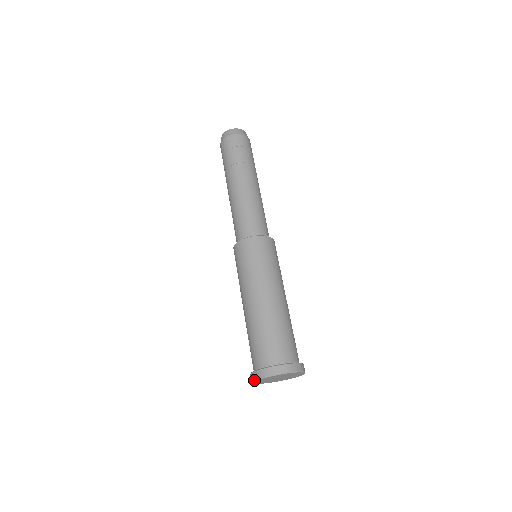
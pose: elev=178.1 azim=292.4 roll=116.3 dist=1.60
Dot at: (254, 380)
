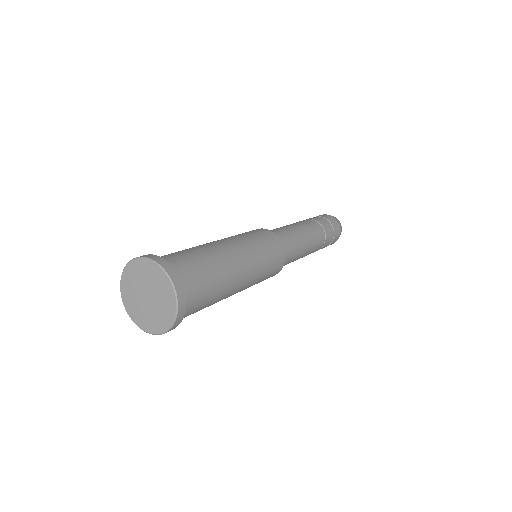
Dot at: (121, 293)
